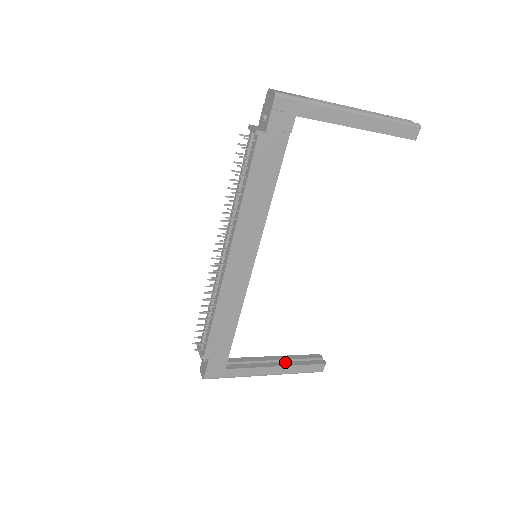
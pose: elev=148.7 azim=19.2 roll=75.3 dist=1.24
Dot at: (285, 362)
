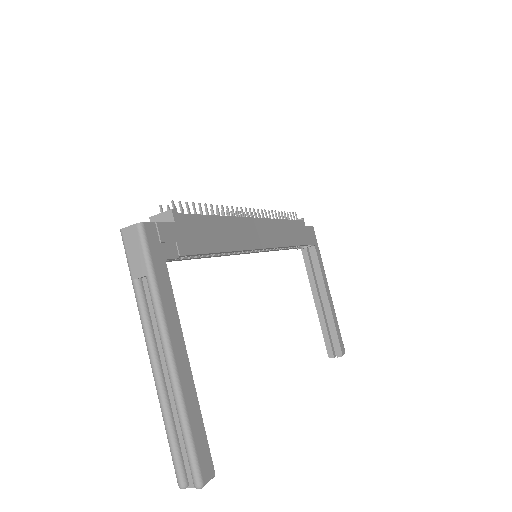
Dot at: occluded
